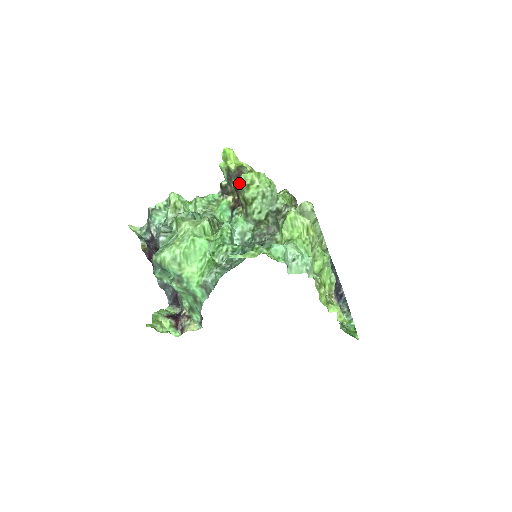
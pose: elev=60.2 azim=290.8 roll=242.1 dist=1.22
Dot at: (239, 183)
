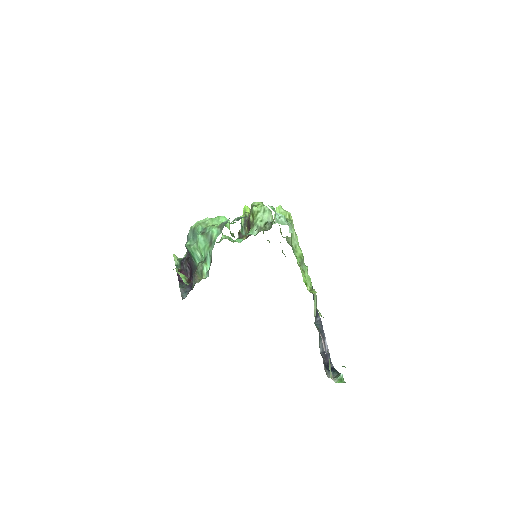
Dot at: (251, 207)
